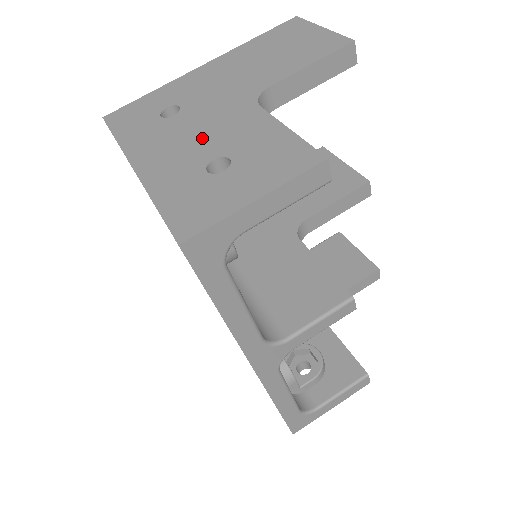
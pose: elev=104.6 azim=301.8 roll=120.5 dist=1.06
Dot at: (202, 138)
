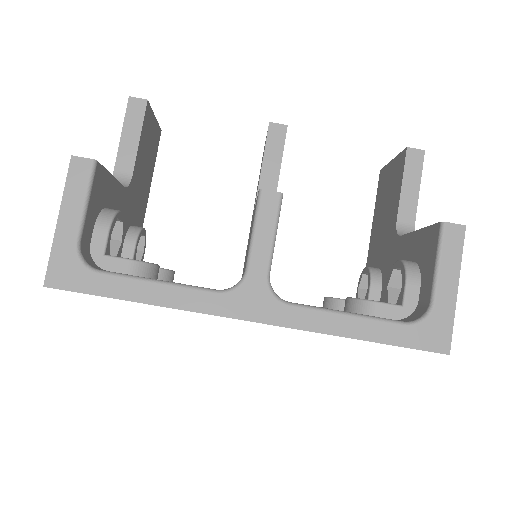
Dot at: occluded
